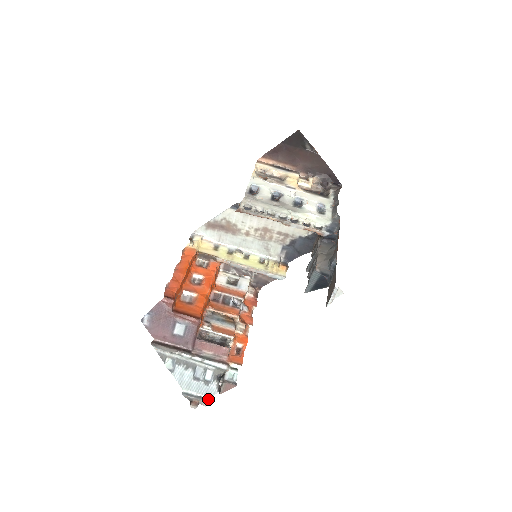
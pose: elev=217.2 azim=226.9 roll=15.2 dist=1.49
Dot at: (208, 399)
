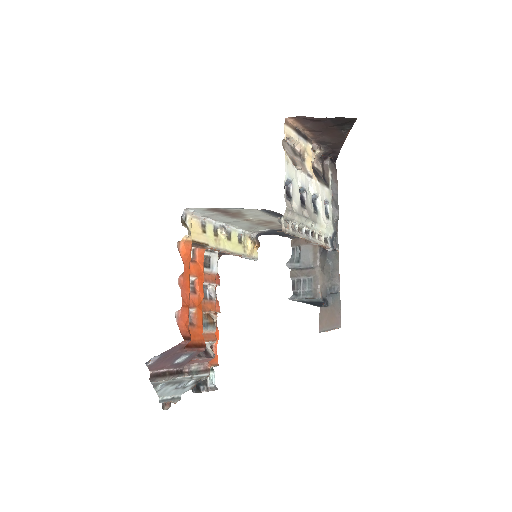
Dot at: (179, 397)
